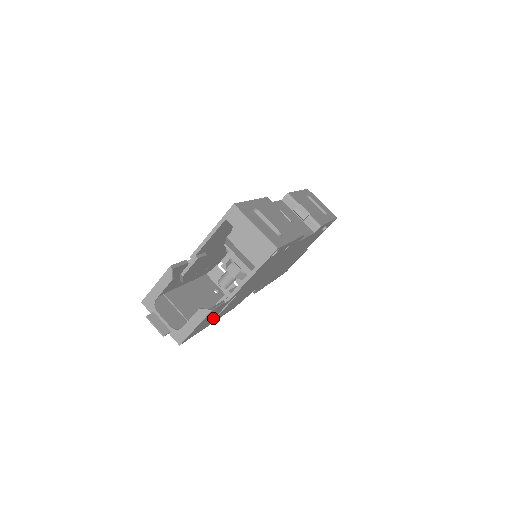
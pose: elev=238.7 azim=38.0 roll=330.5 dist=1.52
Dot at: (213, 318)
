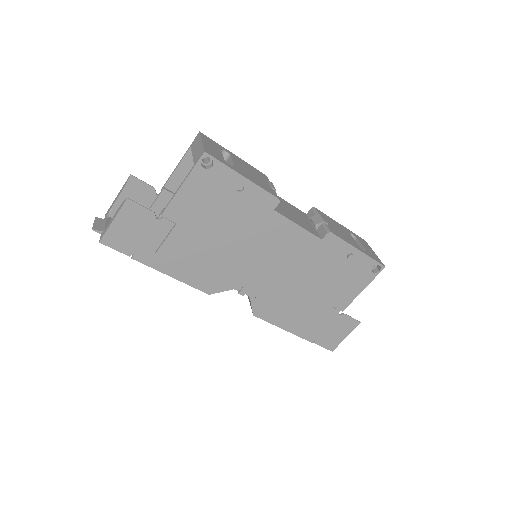
Dot at: (153, 250)
